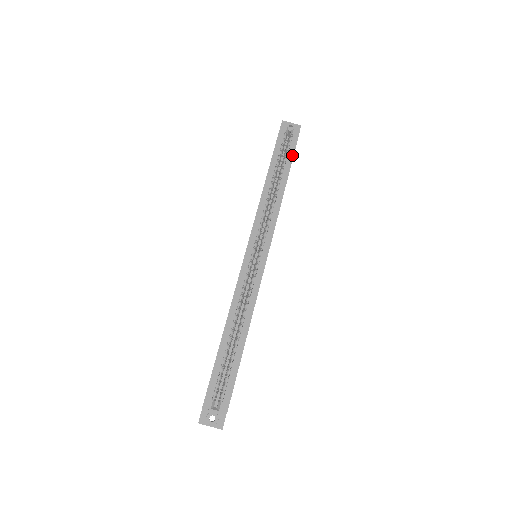
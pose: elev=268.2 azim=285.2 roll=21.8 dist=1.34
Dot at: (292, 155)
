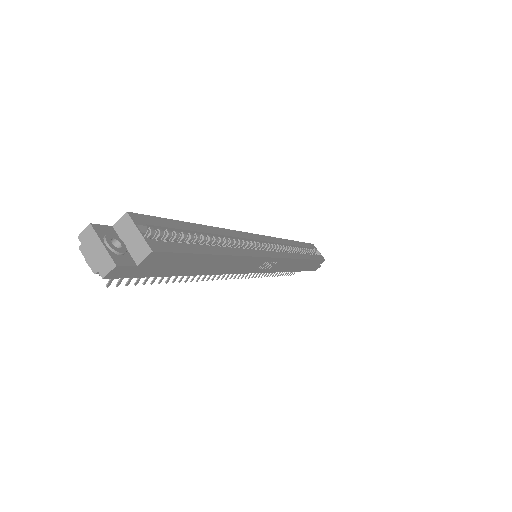
Dot at: (316, 258)
